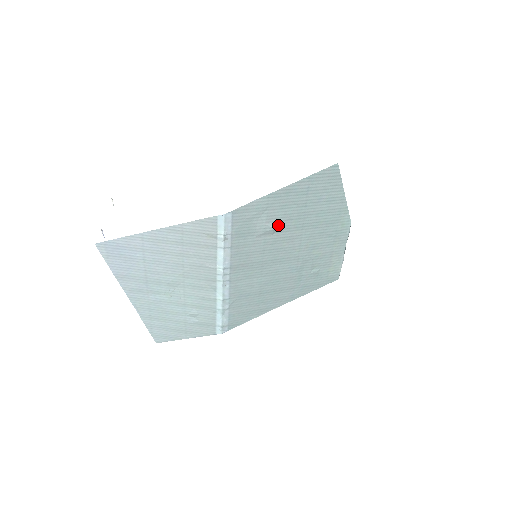
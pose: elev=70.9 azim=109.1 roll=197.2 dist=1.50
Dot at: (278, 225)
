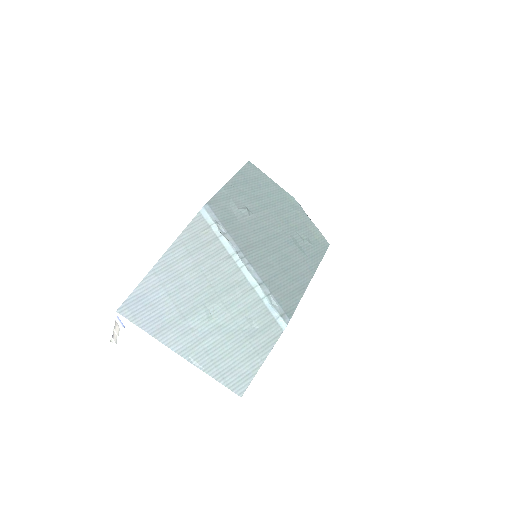
Dot at: (248, 208)
